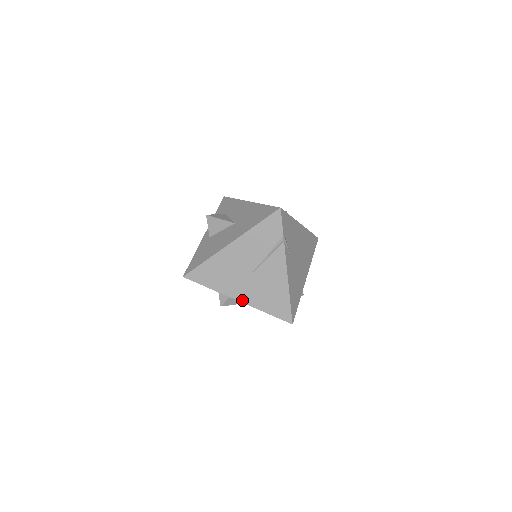
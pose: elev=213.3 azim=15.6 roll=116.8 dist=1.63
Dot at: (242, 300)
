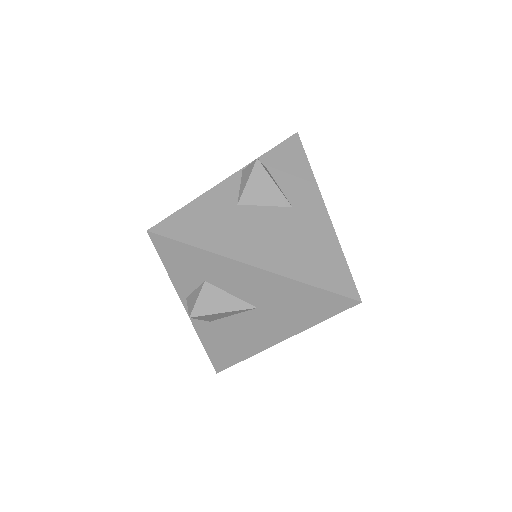
Dot at: occluded
